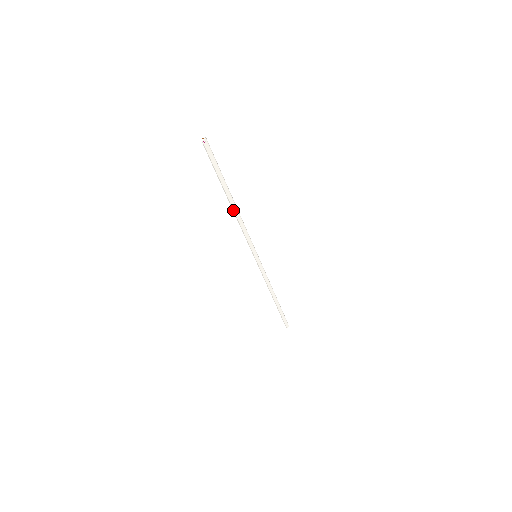
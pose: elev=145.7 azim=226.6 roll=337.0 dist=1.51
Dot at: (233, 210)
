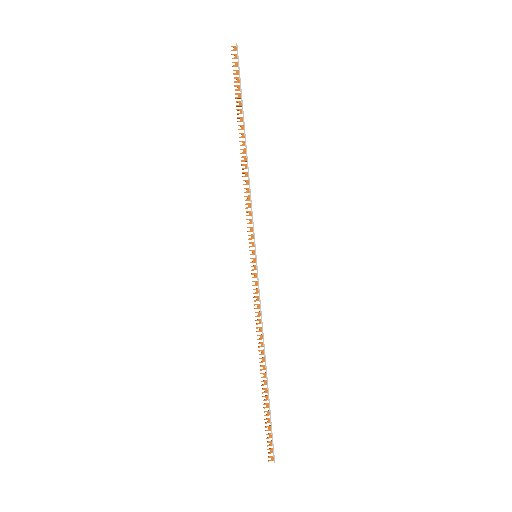
Dot at: (248, 154)
